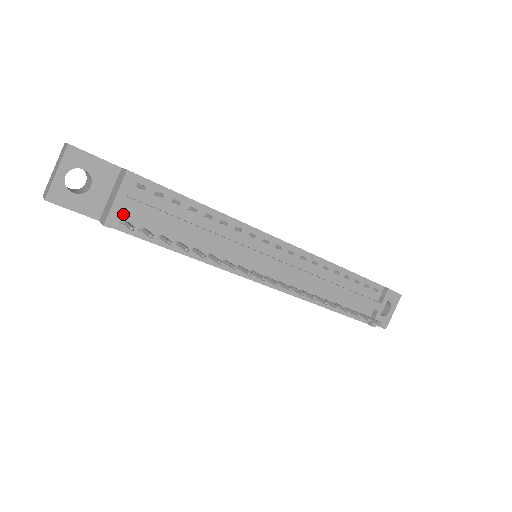
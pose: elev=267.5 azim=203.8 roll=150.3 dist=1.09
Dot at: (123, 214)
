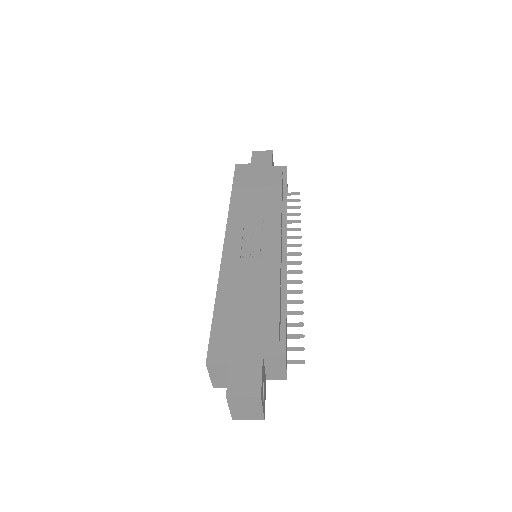
Dot at: occluded
